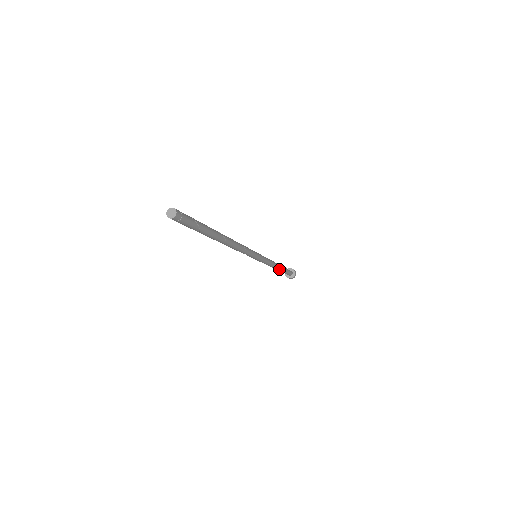
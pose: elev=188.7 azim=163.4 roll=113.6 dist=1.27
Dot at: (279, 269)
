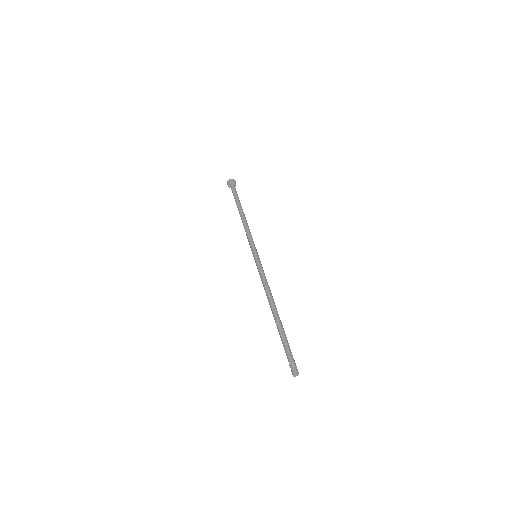
Dot at: (243, 213)
